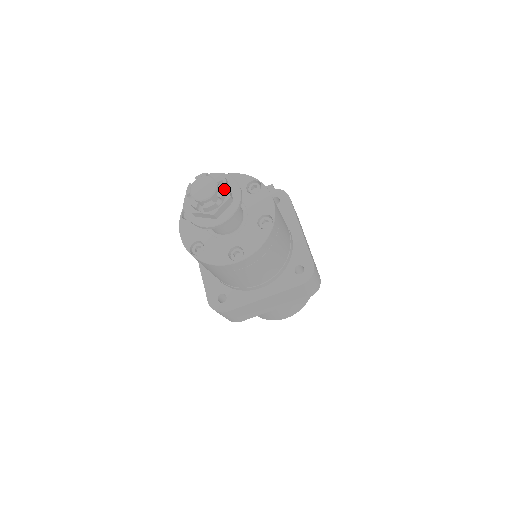
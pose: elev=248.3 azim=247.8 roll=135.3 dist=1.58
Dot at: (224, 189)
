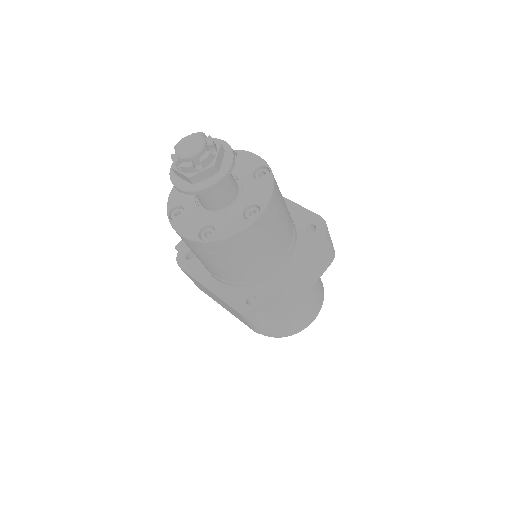
Dot at: (211, 138)
